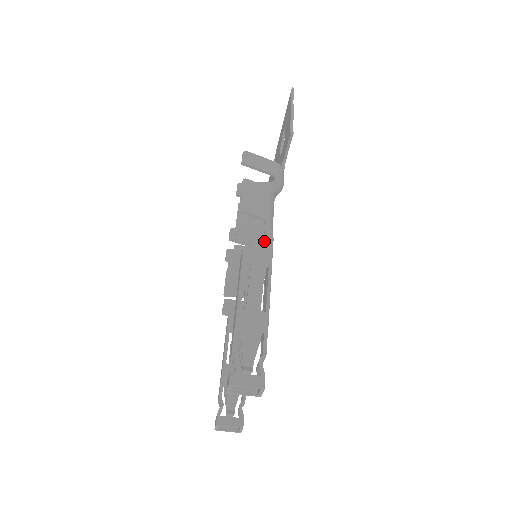
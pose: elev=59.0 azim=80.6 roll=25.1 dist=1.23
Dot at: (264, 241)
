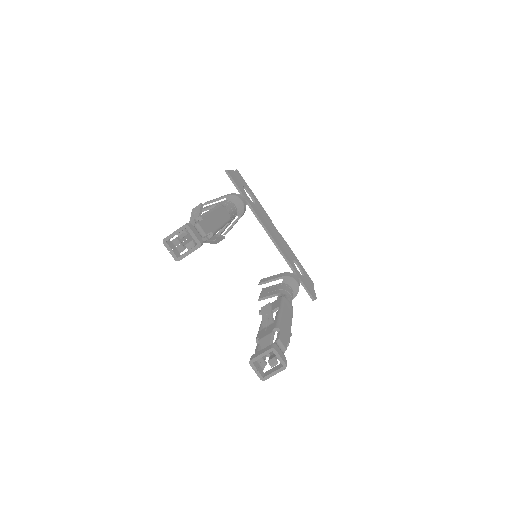
Dot at: occluded
